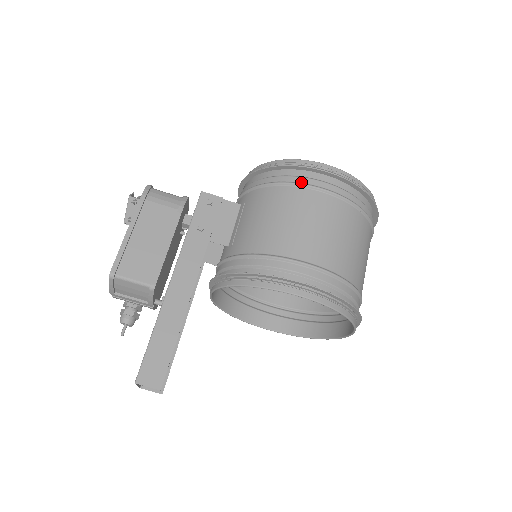
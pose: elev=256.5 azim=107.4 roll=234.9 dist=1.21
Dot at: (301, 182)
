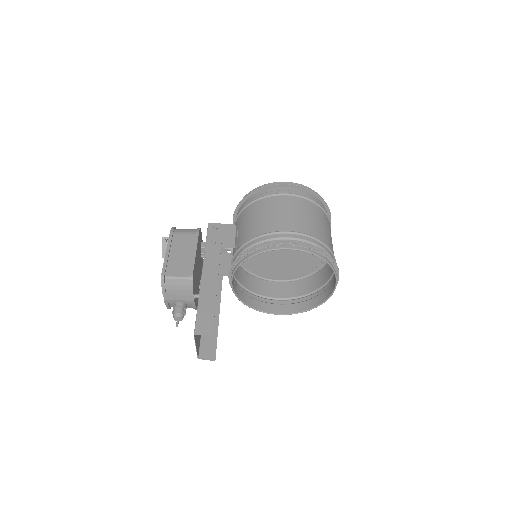
Dot at: (269, 194)
